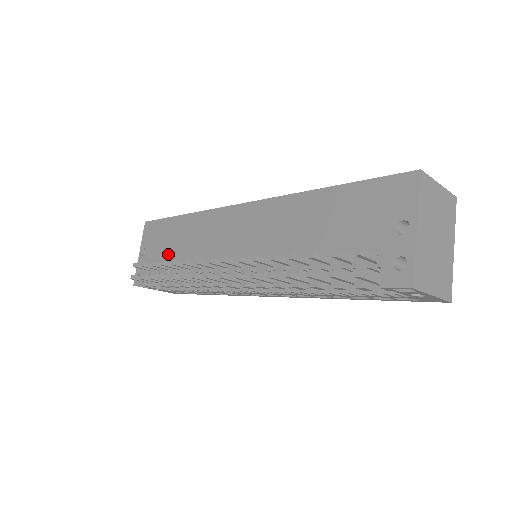
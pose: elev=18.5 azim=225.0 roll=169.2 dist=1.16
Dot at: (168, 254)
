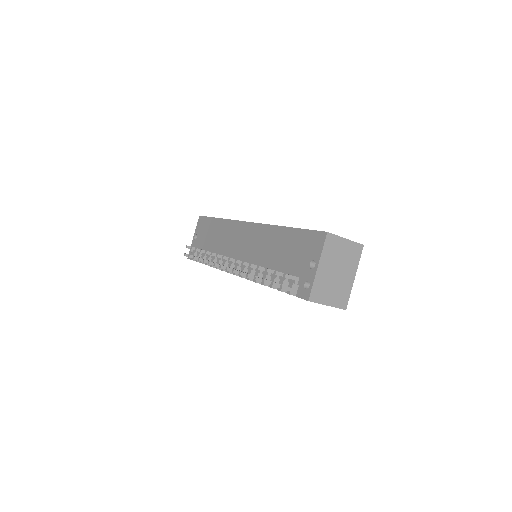
Dot at: (208, 243)
